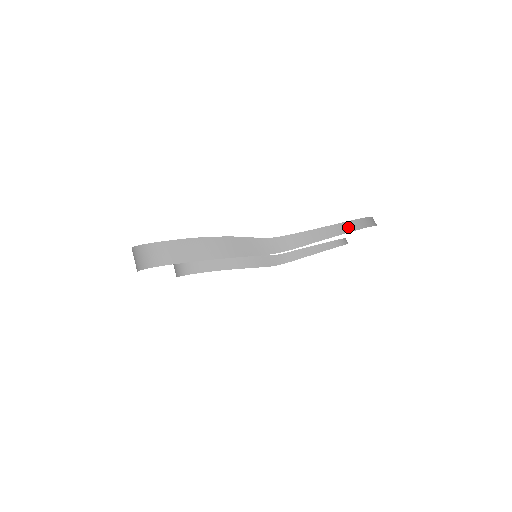
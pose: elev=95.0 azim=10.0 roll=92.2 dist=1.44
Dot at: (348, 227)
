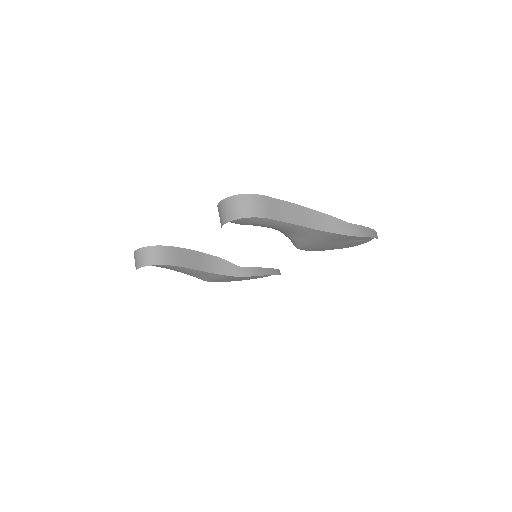
Dot at: (377, 236)
